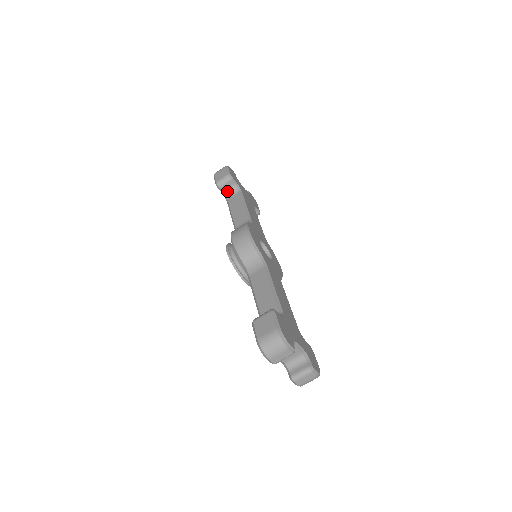
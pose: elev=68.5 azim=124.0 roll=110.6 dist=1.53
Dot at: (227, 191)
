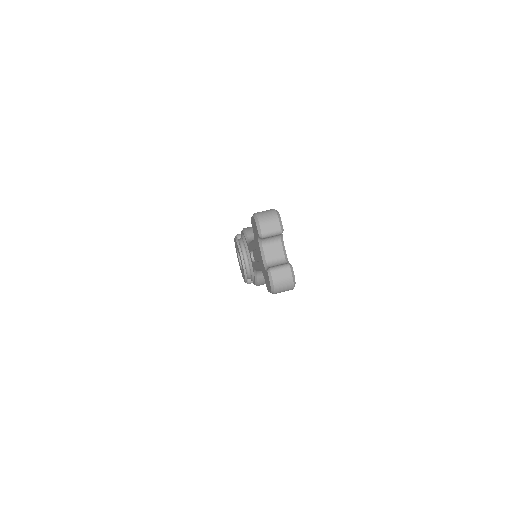
Dot at: occluded
